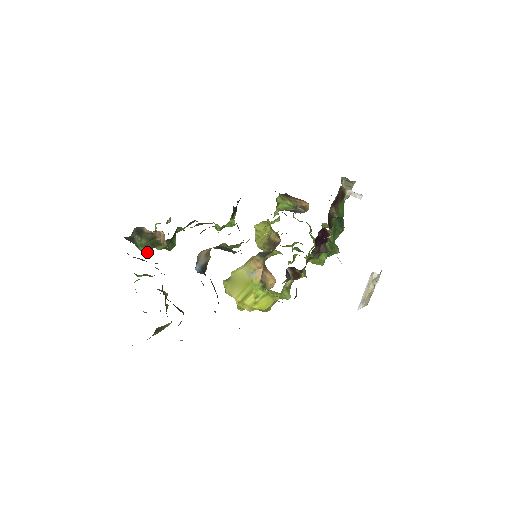
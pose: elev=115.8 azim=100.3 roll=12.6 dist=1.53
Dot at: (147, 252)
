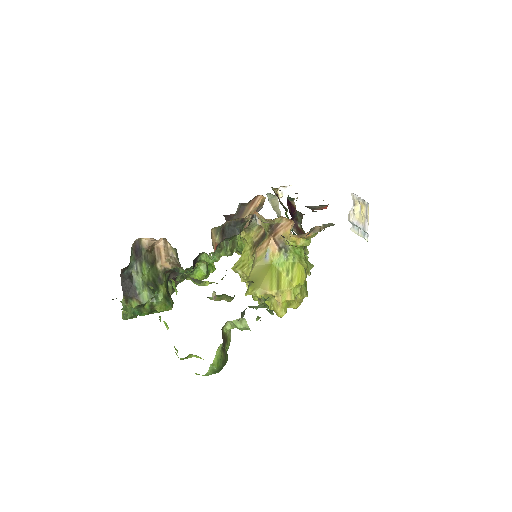
Dot at: (152, 295)
